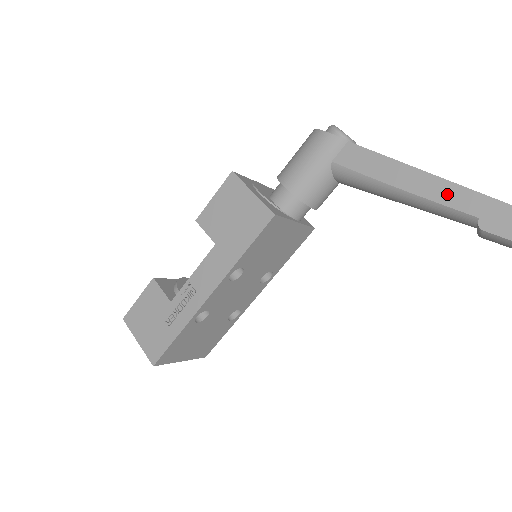
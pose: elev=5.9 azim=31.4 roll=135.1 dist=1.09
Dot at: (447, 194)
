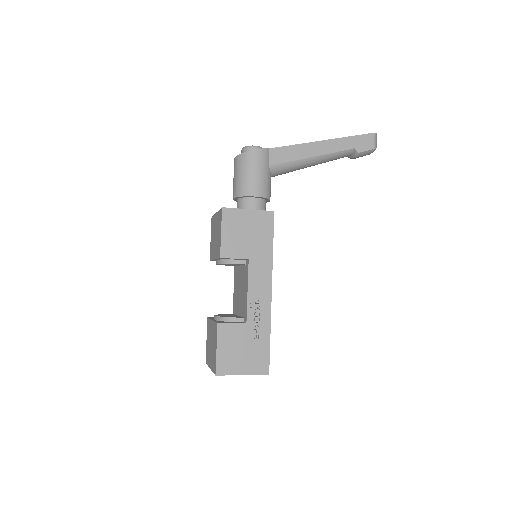
Dot at: (335, 146)
